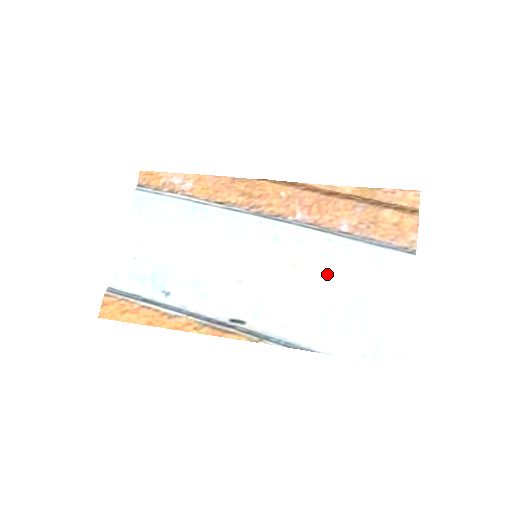
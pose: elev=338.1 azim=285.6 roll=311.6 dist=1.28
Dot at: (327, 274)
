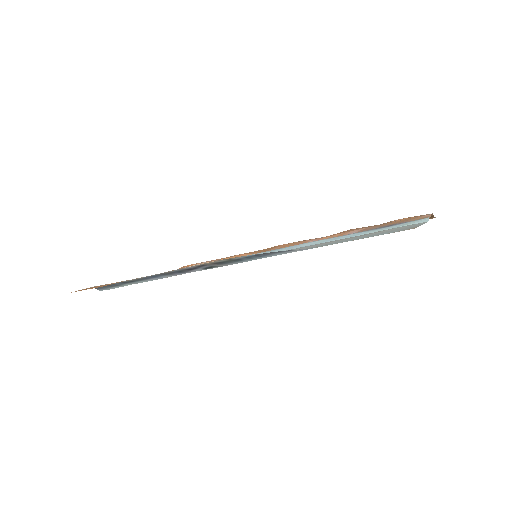
Dot at: occluded
